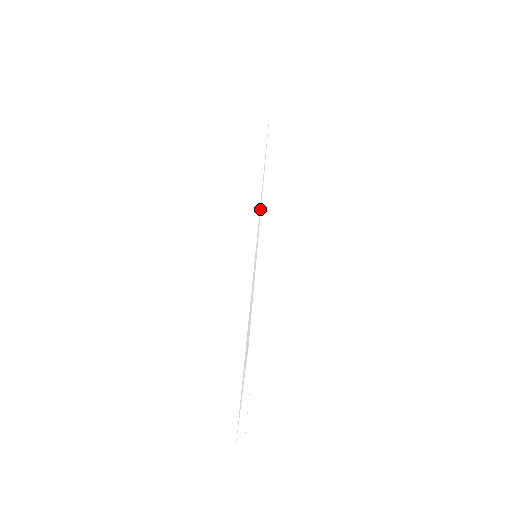
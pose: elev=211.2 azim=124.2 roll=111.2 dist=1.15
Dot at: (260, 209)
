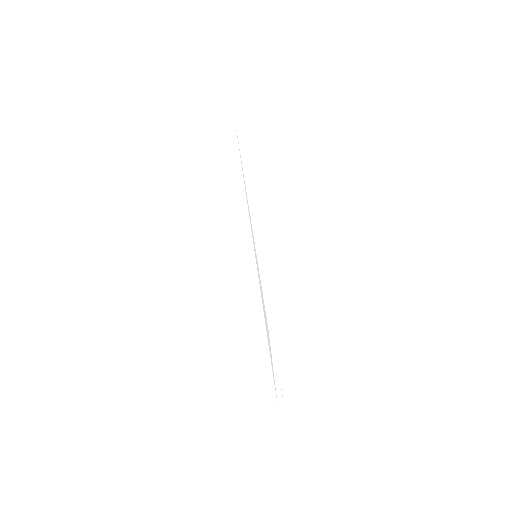
Dot at: (249, 215)
